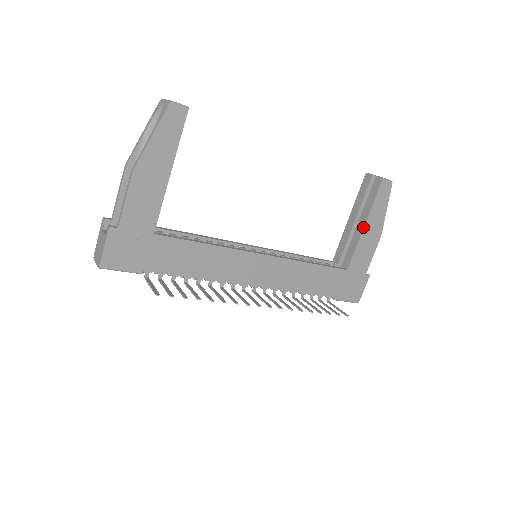
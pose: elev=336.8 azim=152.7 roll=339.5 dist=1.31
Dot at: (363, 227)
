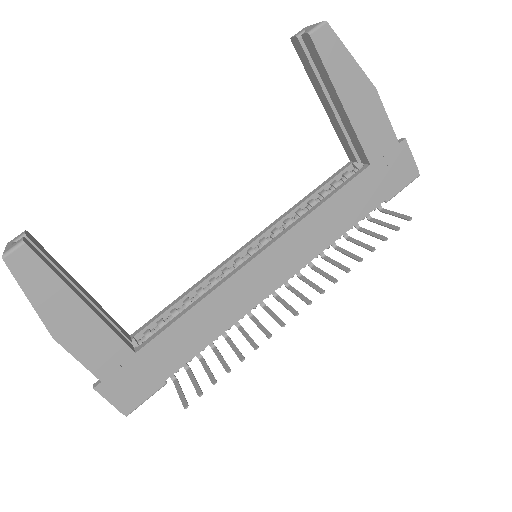
Dot at: (342, 108)
